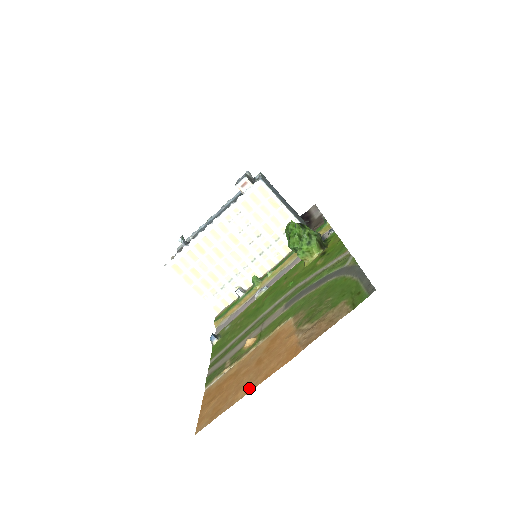
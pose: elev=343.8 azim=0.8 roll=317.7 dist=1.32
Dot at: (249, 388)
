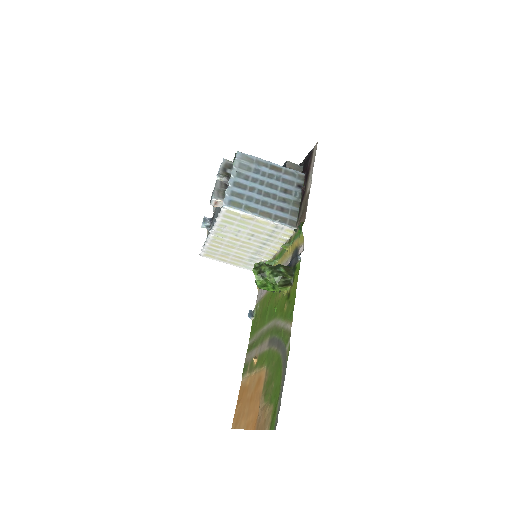
Dot at: (243, 425)
